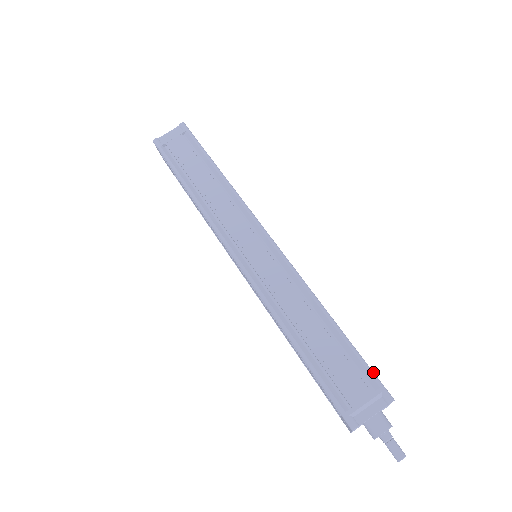
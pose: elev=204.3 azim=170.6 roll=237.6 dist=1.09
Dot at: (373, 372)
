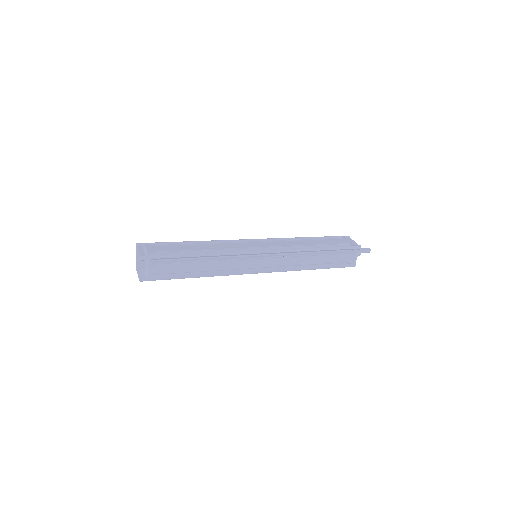
Dot at: (348, 247)
